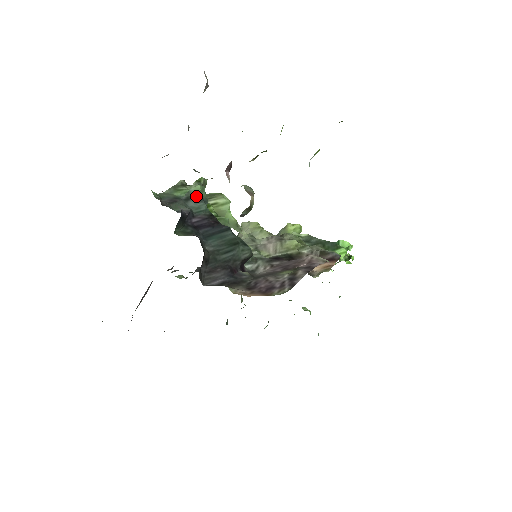
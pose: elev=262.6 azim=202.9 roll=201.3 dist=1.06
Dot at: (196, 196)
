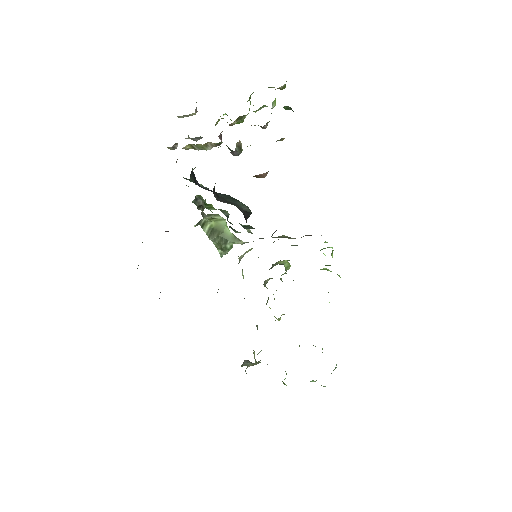
Dot at: occluded
